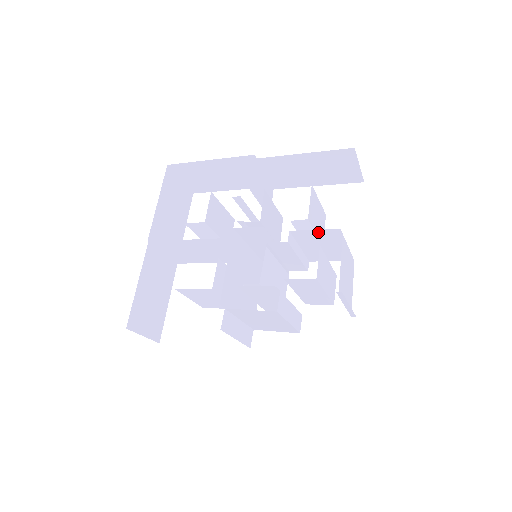
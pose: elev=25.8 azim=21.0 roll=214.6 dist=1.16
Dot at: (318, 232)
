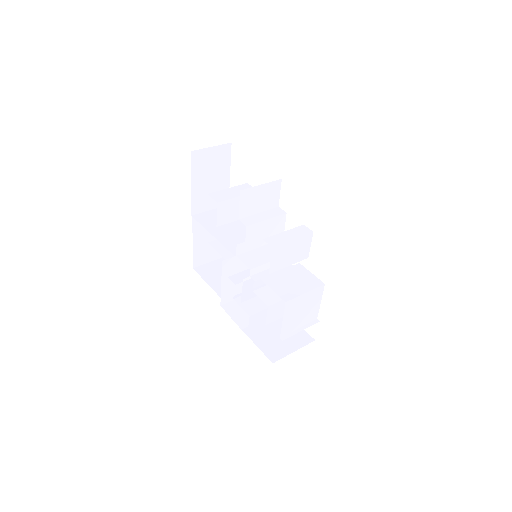
Dot at: occluded
